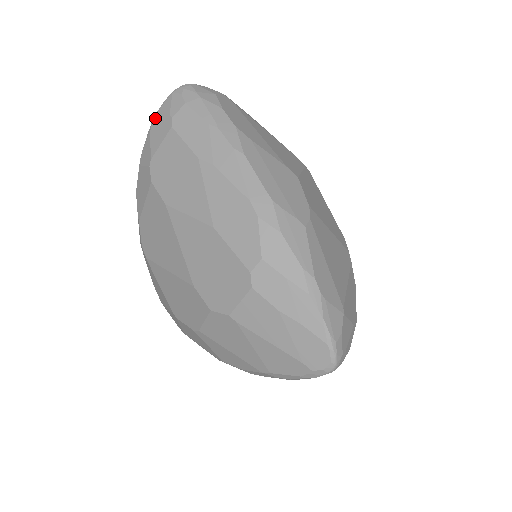
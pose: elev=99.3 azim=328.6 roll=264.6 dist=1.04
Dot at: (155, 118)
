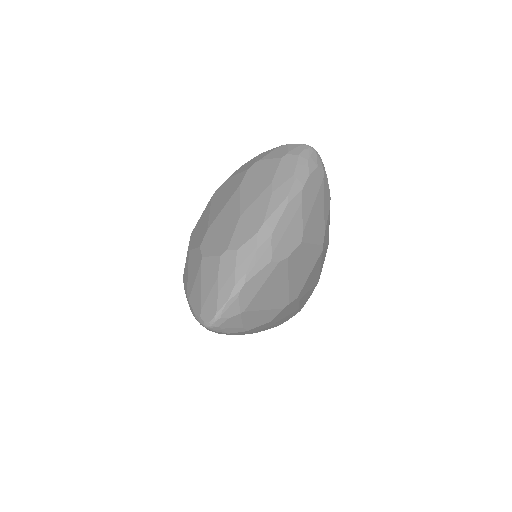
Dot at: (284, 146)
